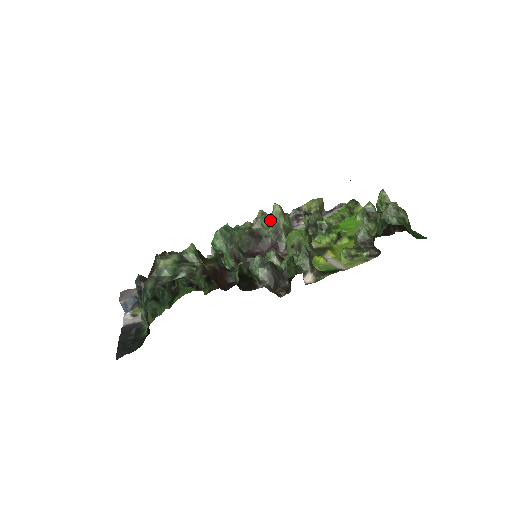
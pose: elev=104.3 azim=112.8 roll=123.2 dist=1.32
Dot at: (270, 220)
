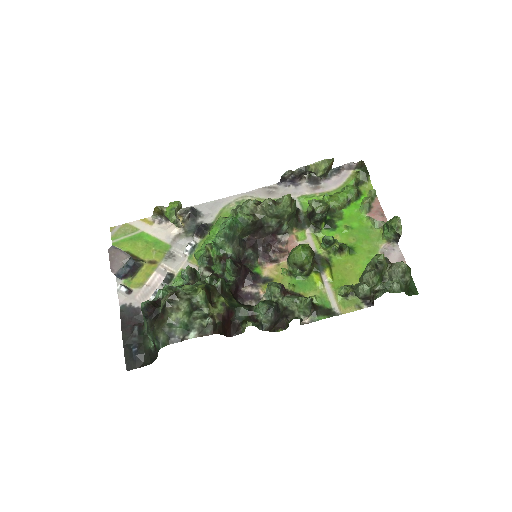
Dot at: (276, 212)
